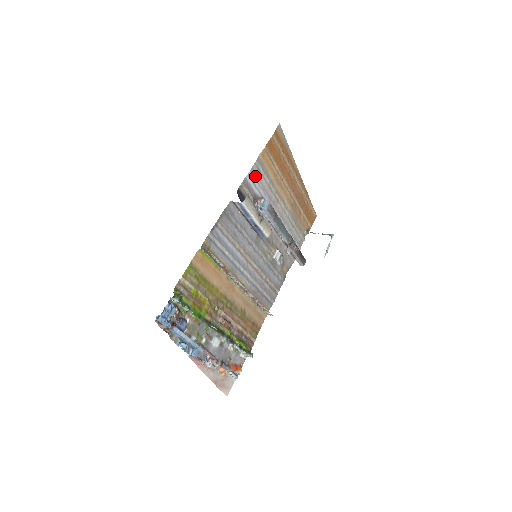
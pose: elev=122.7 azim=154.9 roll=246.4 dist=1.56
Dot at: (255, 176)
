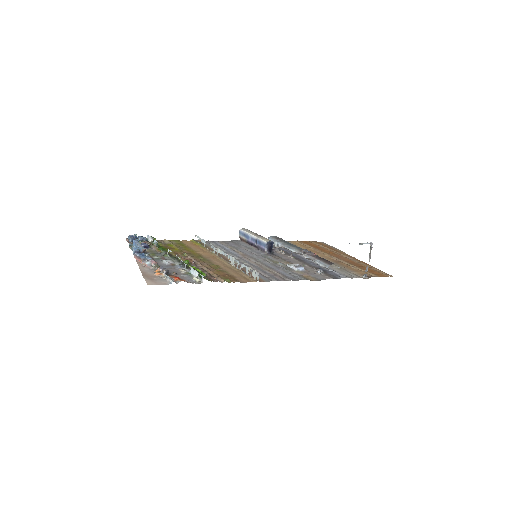
Dot at: occluded
